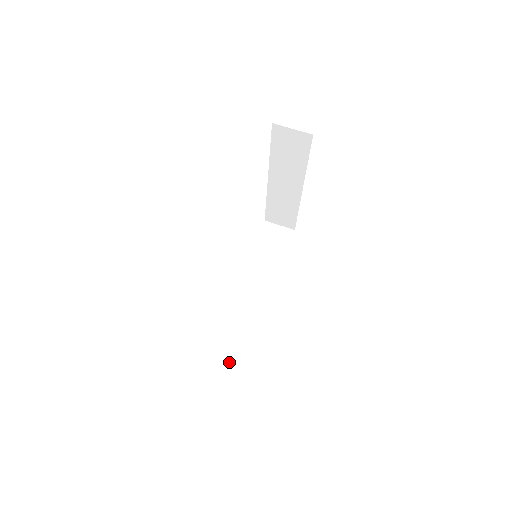
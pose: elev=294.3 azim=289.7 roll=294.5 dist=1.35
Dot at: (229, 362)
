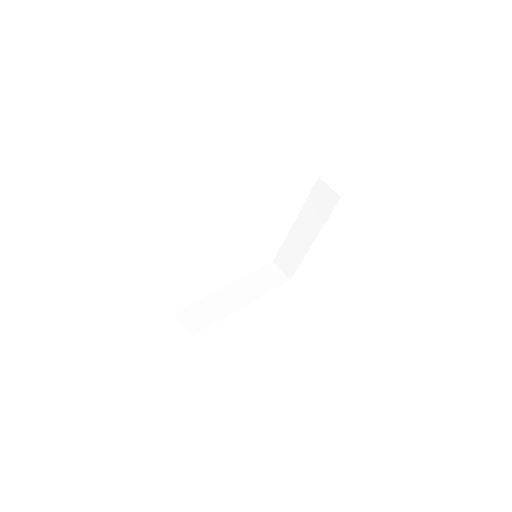
Dot at: (187, 325)
